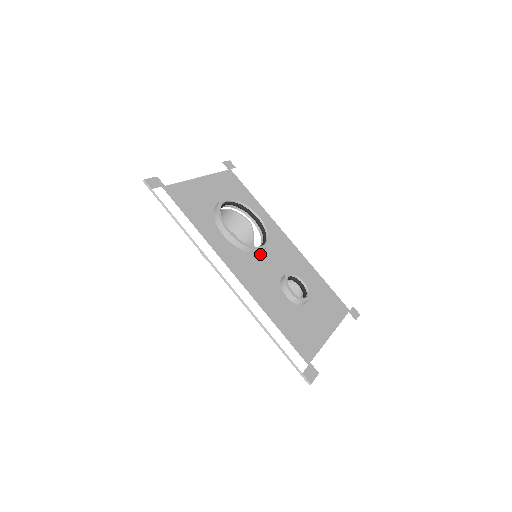
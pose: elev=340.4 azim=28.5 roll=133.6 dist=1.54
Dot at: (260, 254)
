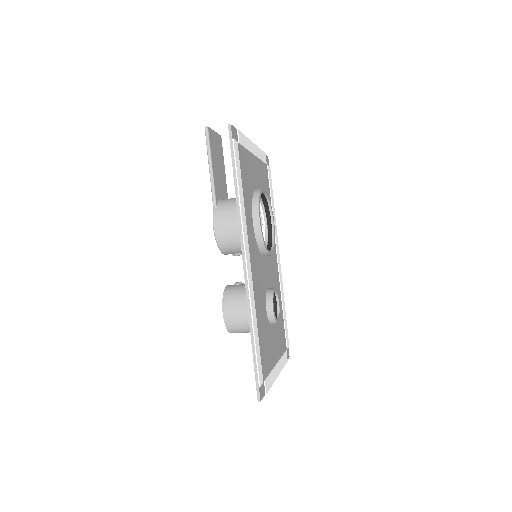
Dot at: (264, 257)
